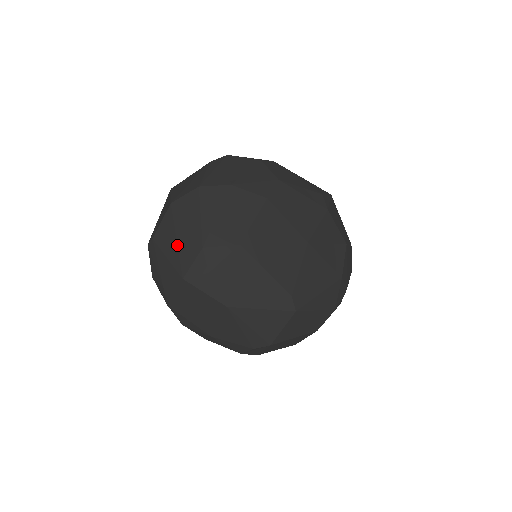
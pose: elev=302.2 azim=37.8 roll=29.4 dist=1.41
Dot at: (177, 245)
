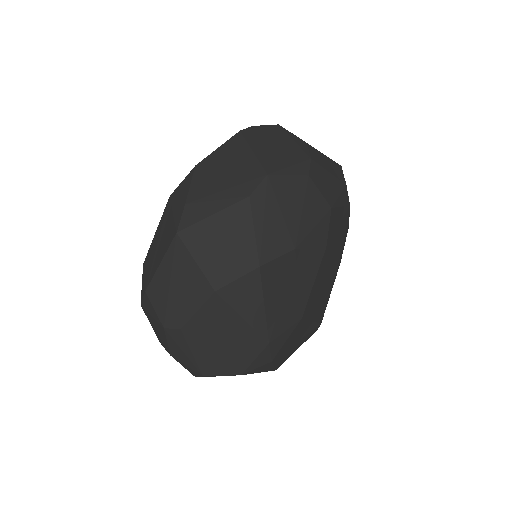
Dot at: (230, 342)
